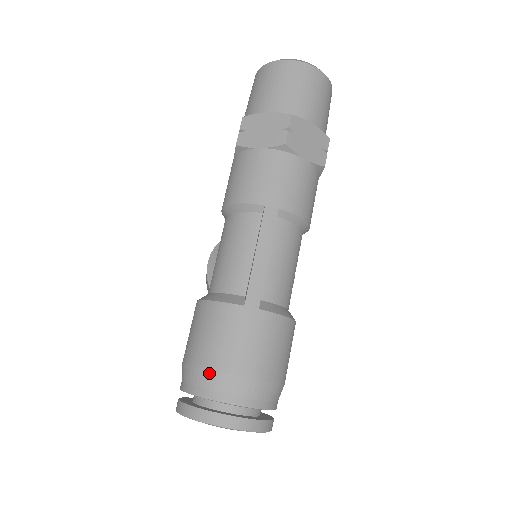
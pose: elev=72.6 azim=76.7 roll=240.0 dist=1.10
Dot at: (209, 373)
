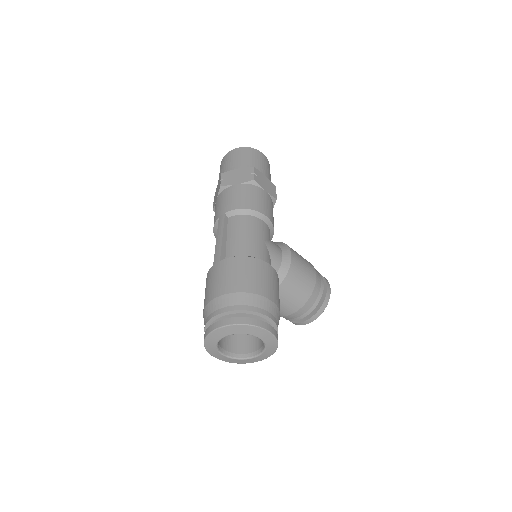
Dot at: (204, 311)
